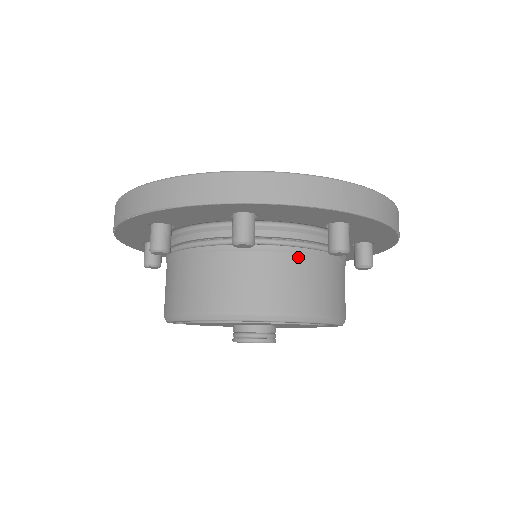
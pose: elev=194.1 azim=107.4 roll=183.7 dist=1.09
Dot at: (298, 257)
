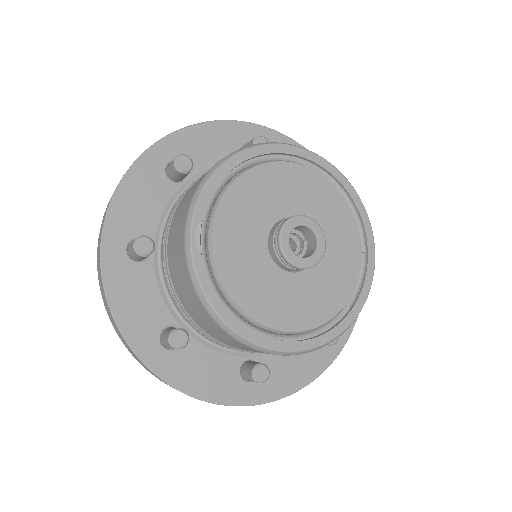
Dot at: occluded
